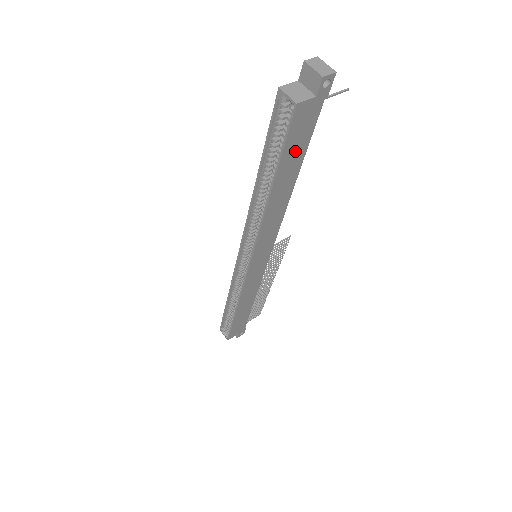
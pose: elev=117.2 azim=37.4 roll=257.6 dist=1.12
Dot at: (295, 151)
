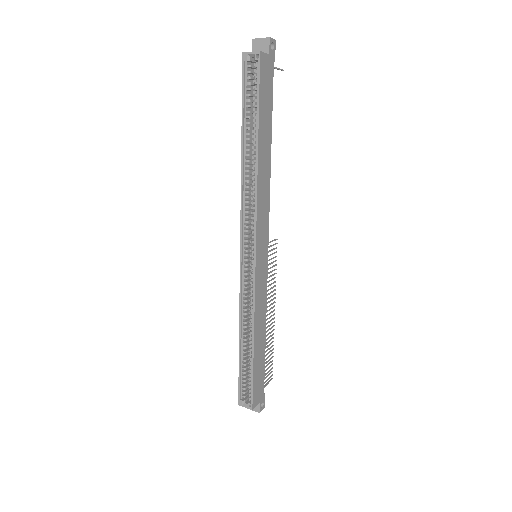
Dot at: (266, 106)
